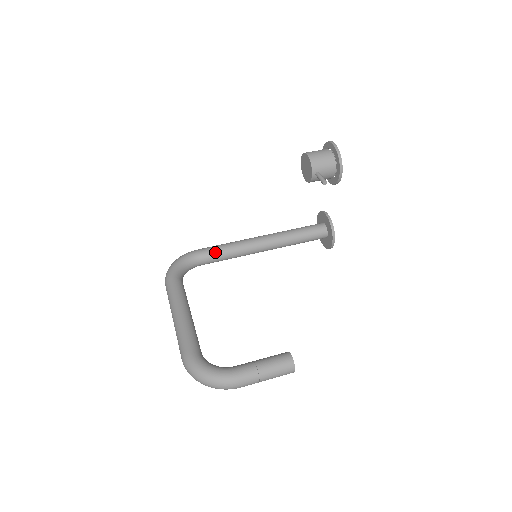
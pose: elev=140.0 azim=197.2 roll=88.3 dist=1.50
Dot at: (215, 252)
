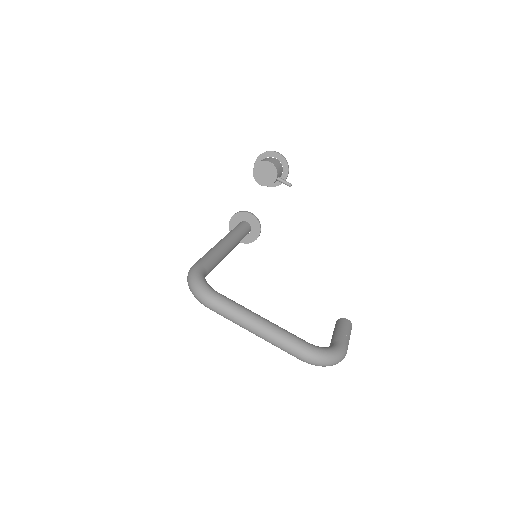
Dot at: (212, 262)
